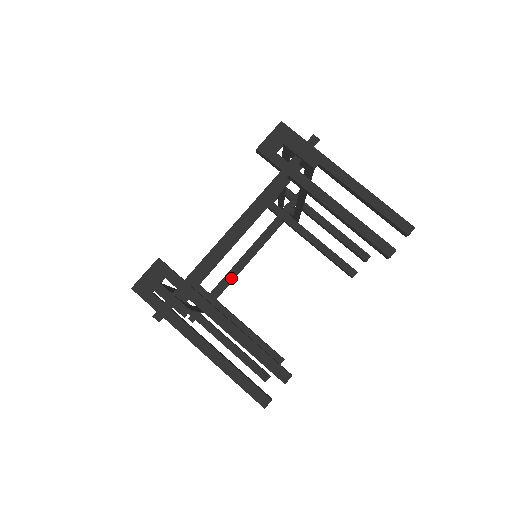
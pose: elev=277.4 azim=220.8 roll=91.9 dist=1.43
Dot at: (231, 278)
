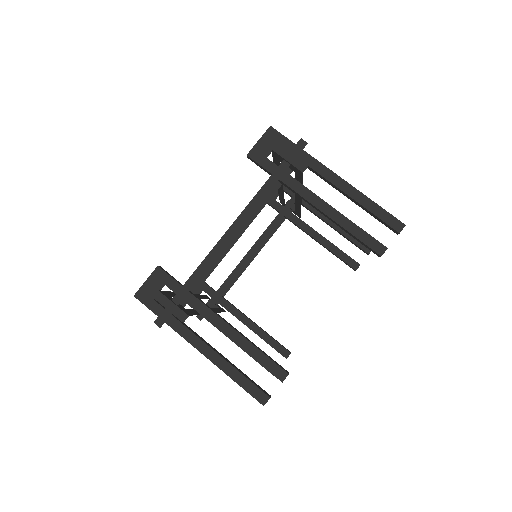
Dot at: (237, 276)
